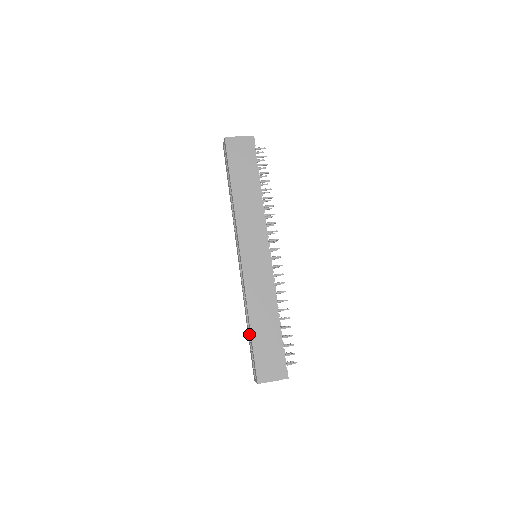
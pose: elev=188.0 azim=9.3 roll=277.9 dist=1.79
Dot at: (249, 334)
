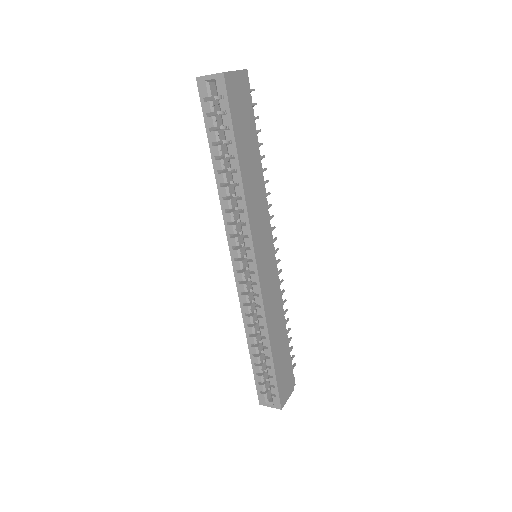
Dot at: (258, 357)
